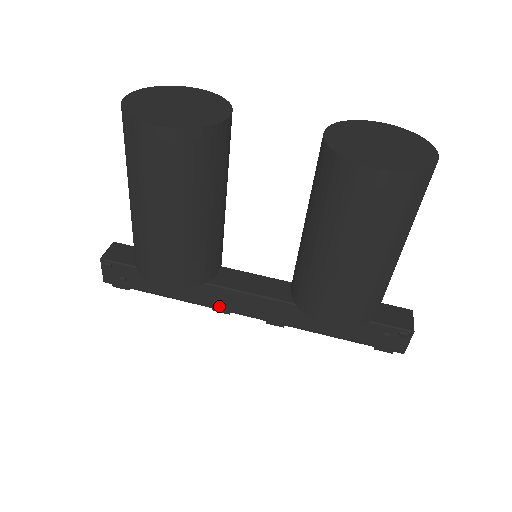
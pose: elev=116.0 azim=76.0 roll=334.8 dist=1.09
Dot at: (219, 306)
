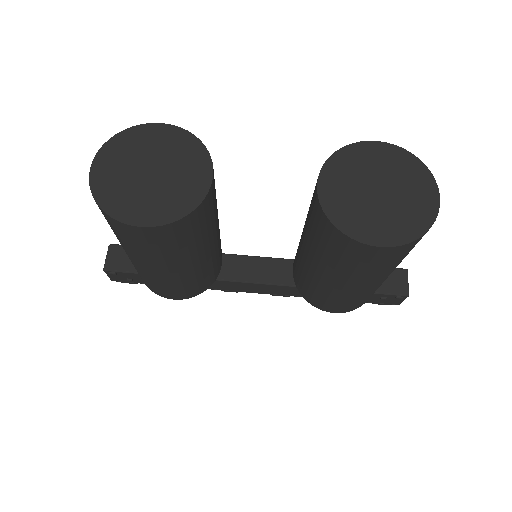
Dot at: (227, 289)
